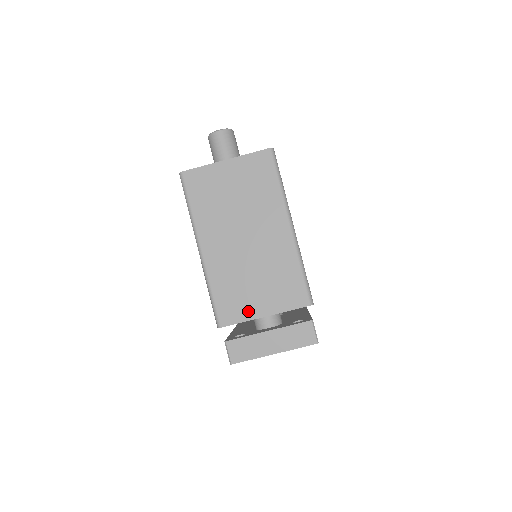
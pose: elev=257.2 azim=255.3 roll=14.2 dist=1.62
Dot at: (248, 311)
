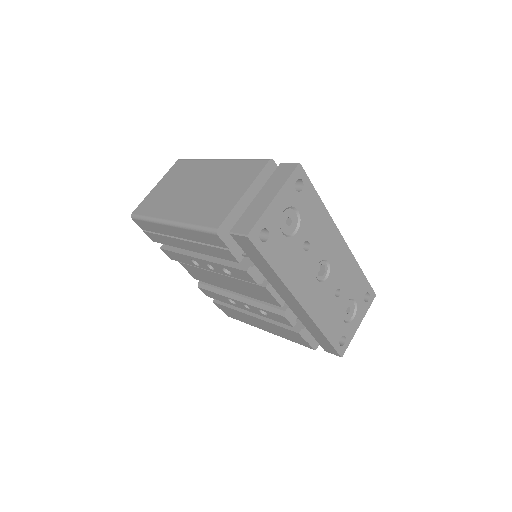
Dot at: (229, 204)
